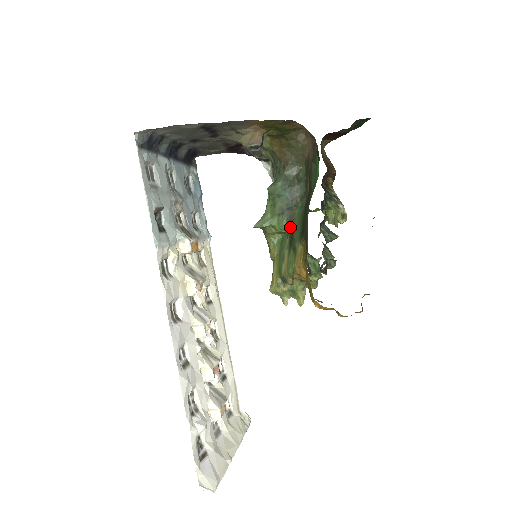
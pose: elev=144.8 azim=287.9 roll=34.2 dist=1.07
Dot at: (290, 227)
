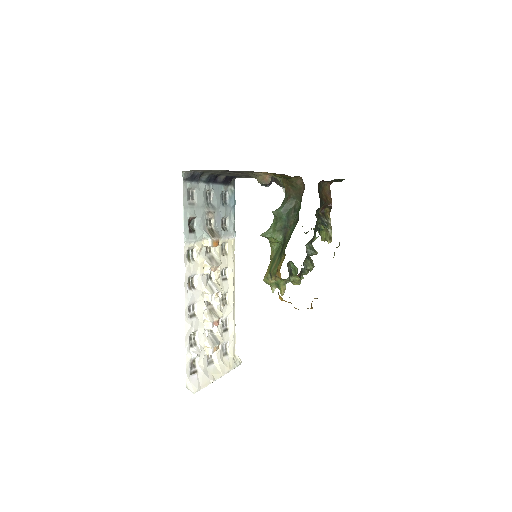
Dot at: (284, 241)
